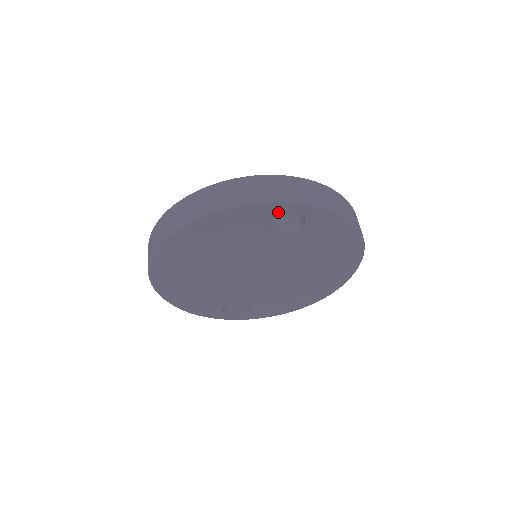
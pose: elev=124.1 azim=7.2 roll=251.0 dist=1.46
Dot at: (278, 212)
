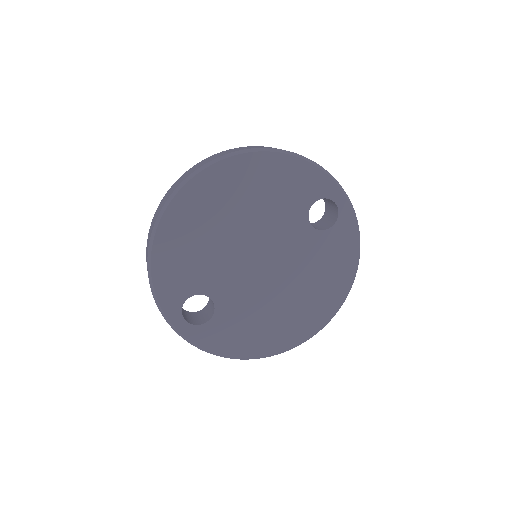
Dot at: (328, 194)
